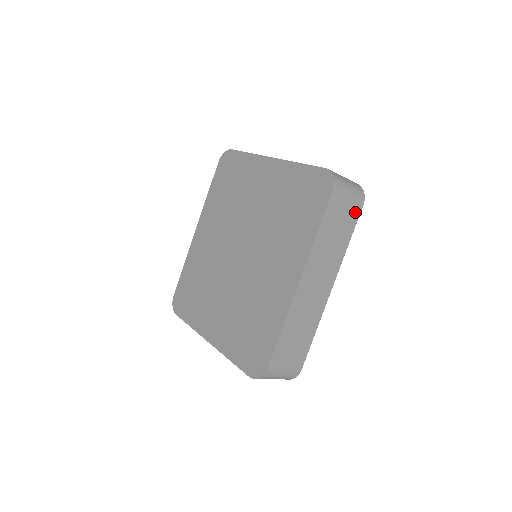
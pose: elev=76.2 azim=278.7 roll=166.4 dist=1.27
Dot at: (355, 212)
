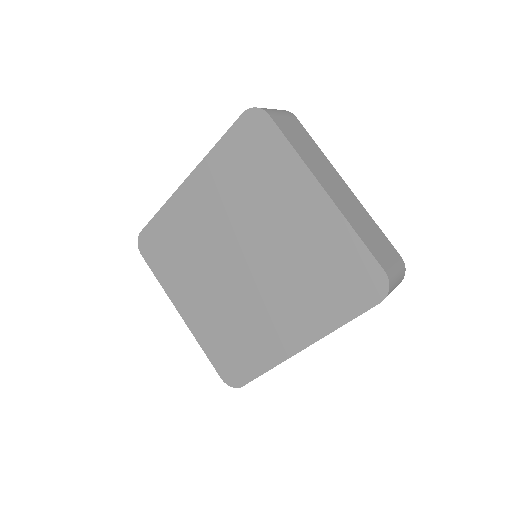
Dot at: occluded
